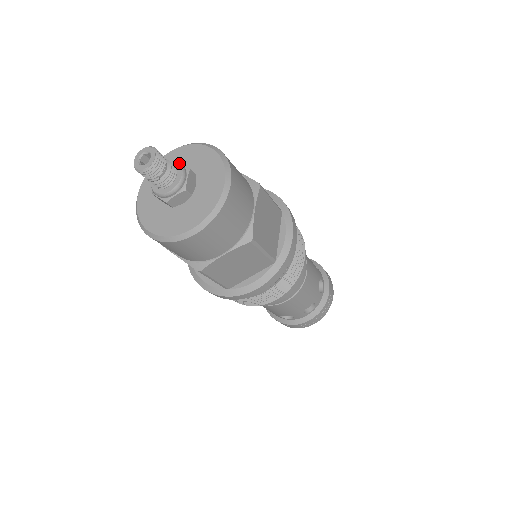
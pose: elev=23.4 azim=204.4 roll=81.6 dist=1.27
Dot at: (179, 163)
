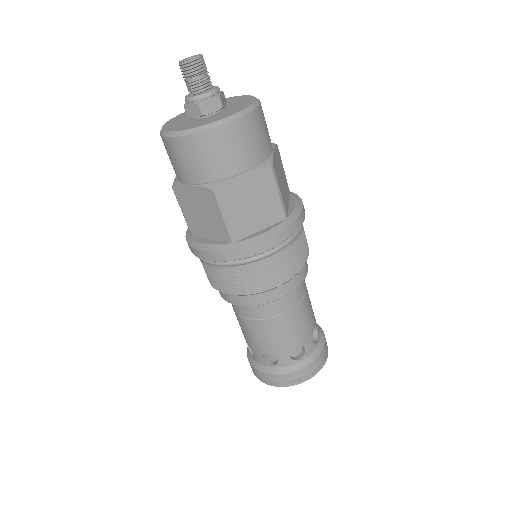
Dot at: (217, 88)
